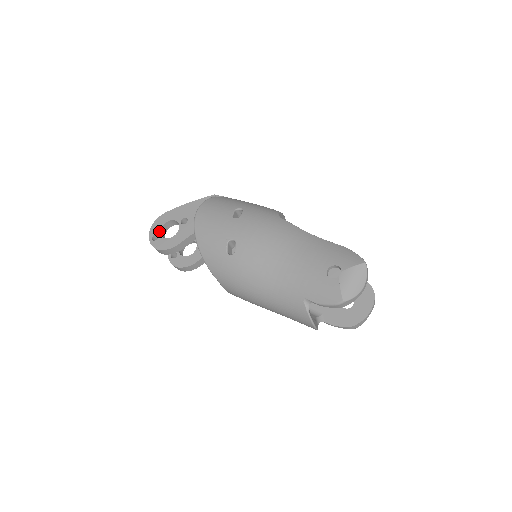
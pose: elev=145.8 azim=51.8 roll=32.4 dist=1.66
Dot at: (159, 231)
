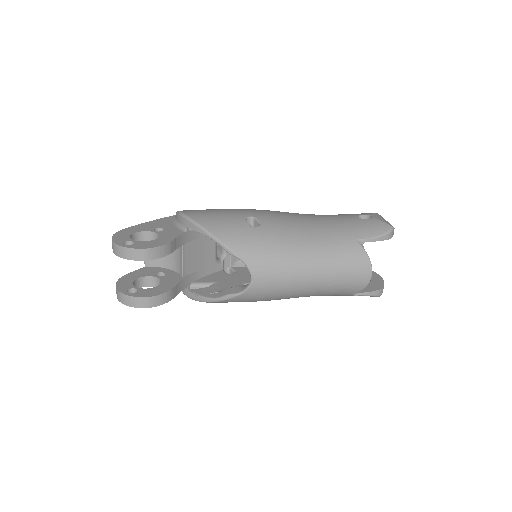
Dot at: (129, 239)
